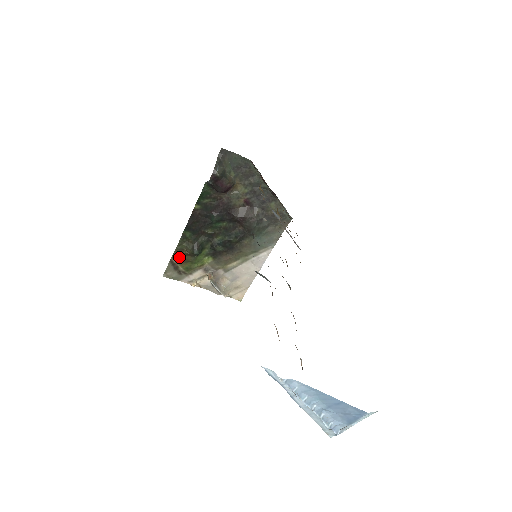
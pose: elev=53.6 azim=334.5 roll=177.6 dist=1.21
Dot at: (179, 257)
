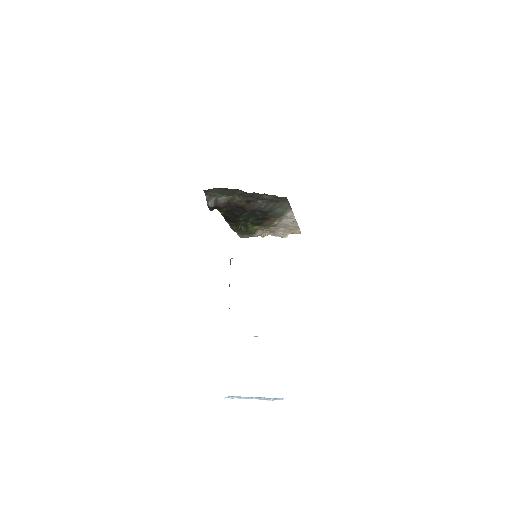
Dot at: occluded
